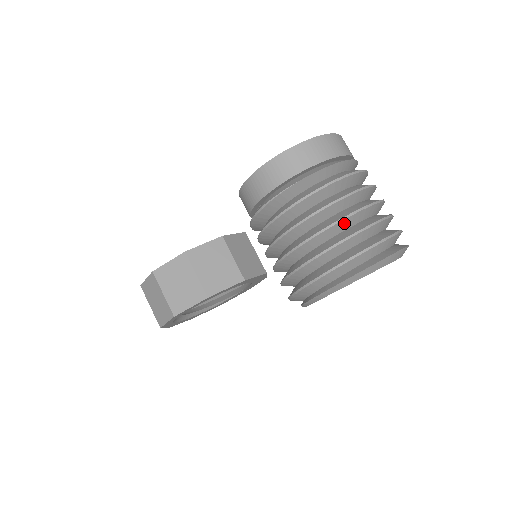
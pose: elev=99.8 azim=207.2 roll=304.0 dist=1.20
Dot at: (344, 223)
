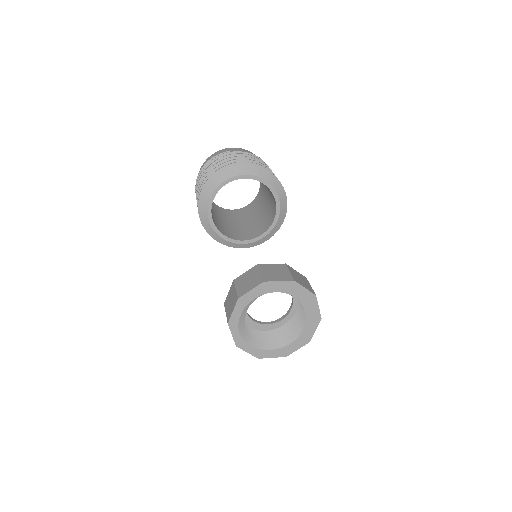
Dot at: occluded
